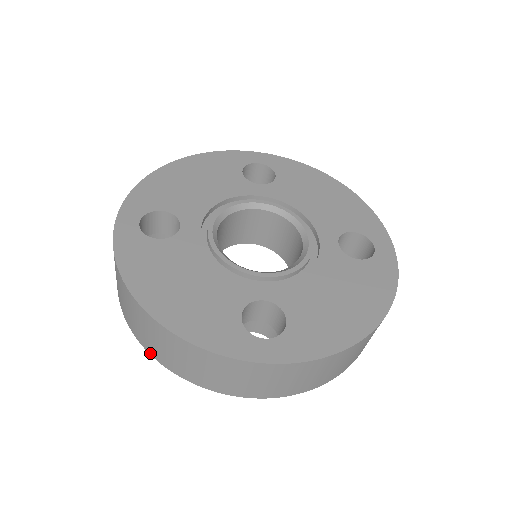
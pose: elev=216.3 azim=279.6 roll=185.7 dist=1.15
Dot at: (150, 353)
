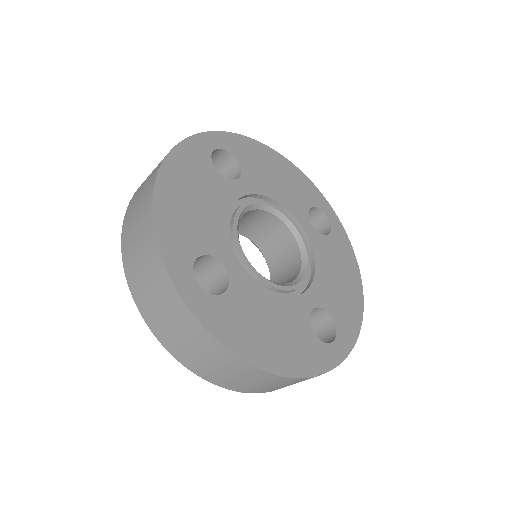
Dot at: (125, 218)
